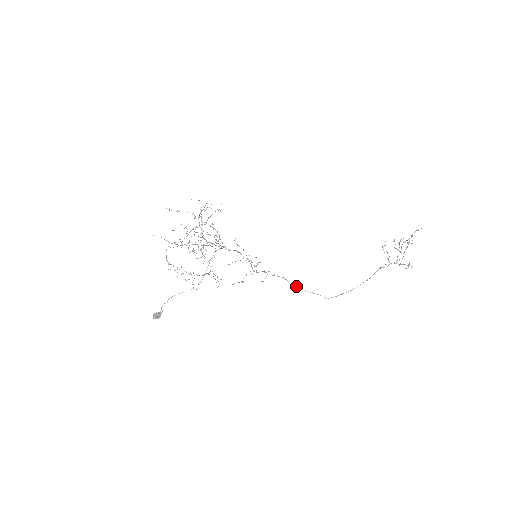
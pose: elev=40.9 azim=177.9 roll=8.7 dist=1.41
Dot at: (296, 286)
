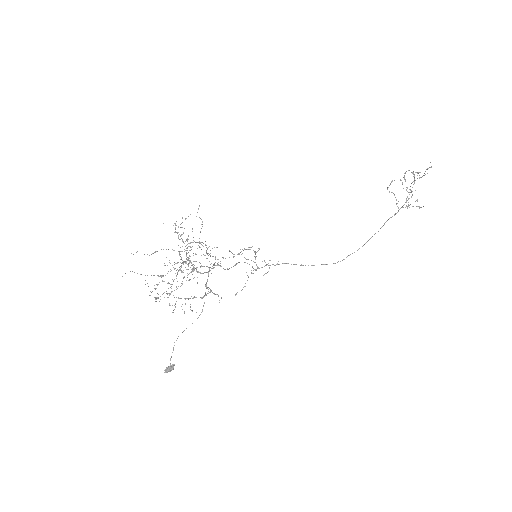
Dot at: (302, 265)
